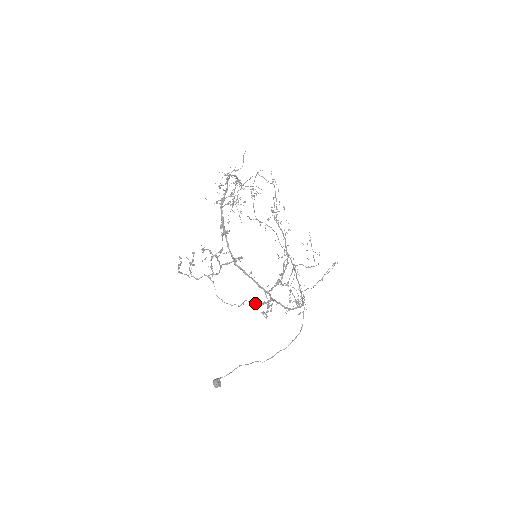
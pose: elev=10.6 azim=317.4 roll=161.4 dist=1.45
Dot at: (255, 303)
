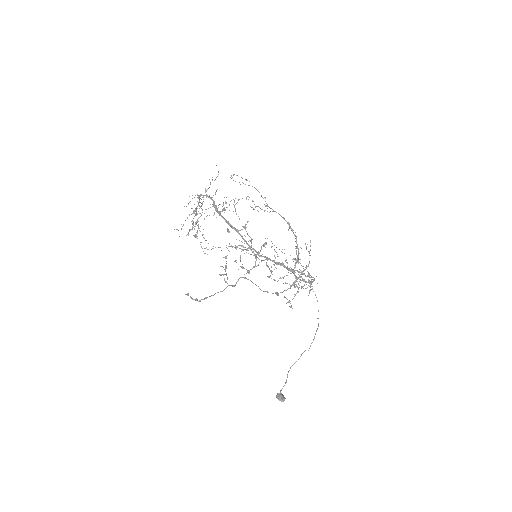
Dot at: (284, 290)
